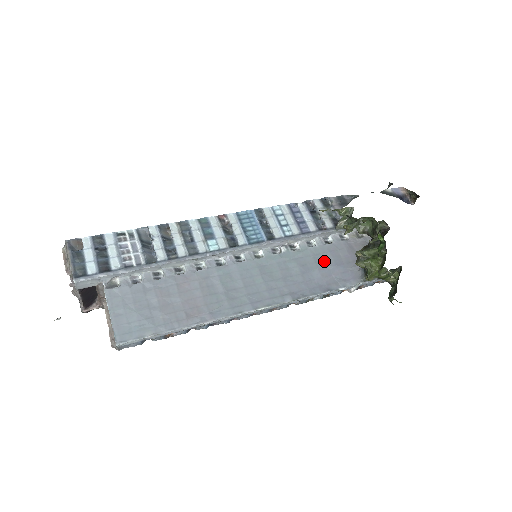
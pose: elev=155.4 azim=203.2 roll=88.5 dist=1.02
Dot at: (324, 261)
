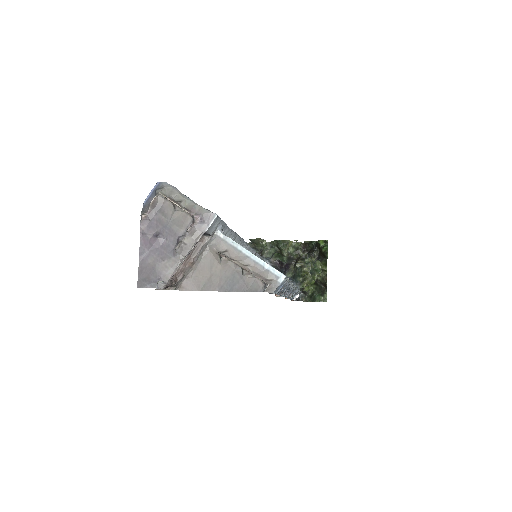
Dot at: occluded
